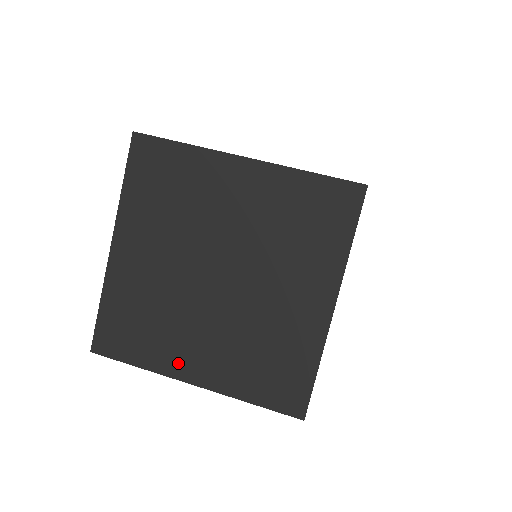
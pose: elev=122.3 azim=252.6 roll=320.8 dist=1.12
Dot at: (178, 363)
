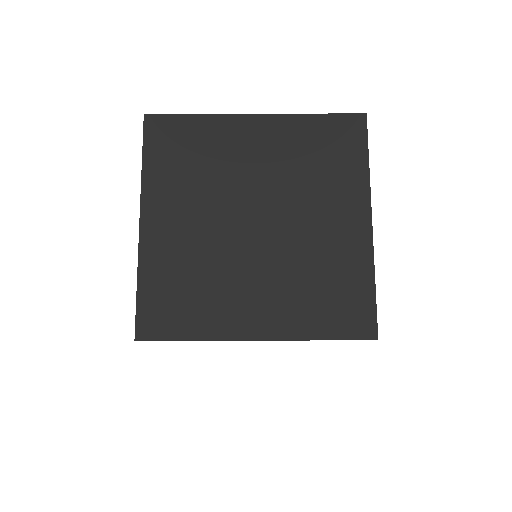
Dot at: (235, 322)
